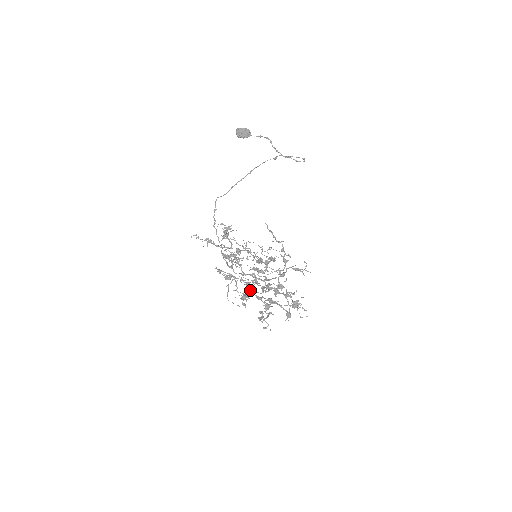
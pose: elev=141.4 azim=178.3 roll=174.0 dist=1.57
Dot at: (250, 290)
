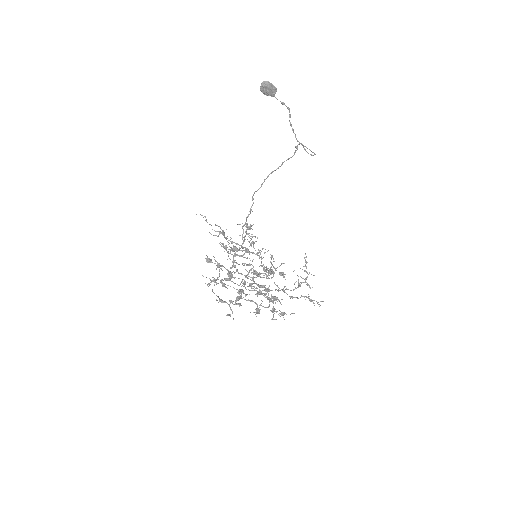
Dot at: (229, 279)
